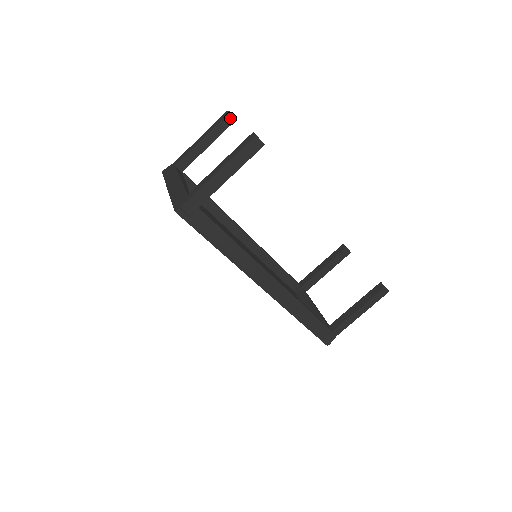
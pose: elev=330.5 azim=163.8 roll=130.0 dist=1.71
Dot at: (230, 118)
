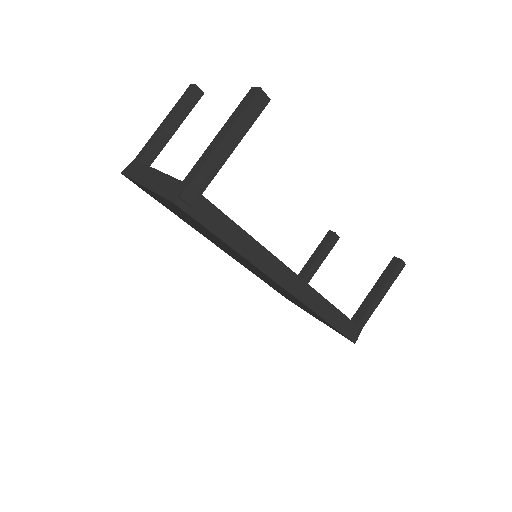
Dot at: (197, 92)
